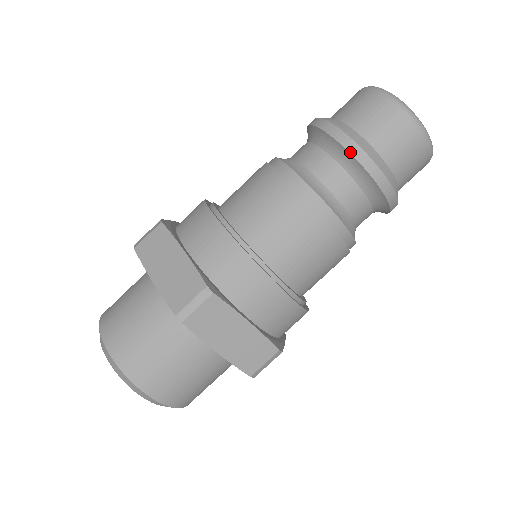
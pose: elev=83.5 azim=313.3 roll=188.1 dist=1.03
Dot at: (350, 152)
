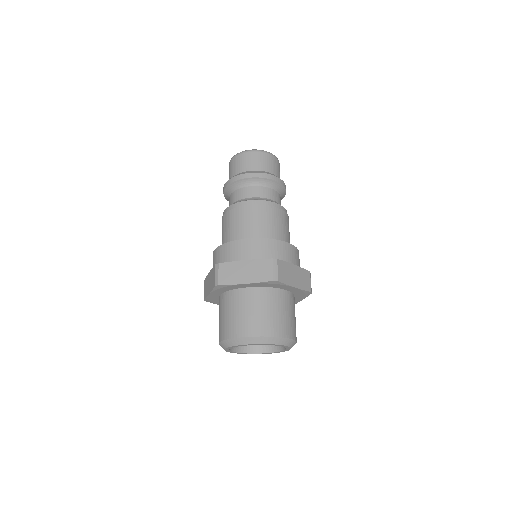
Dot at: (261, 177)
